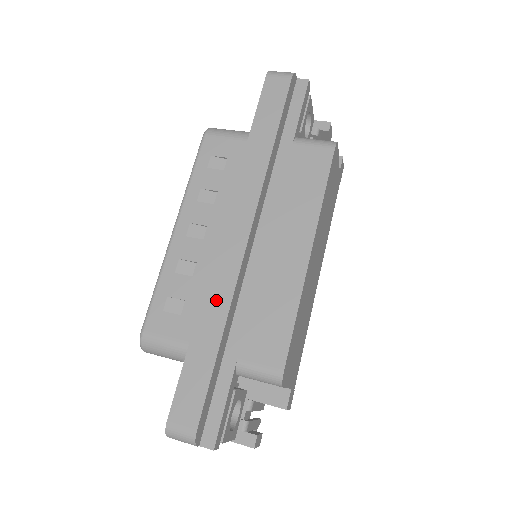
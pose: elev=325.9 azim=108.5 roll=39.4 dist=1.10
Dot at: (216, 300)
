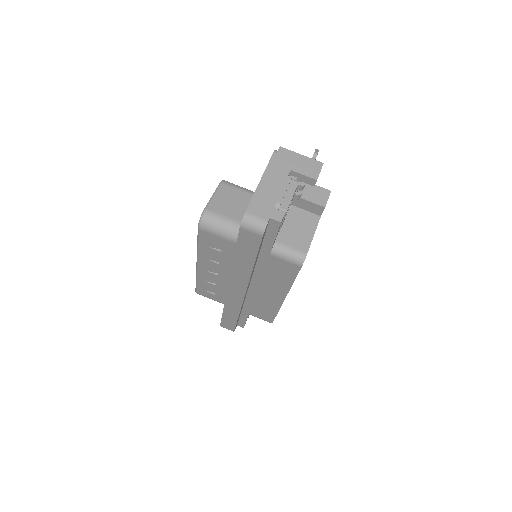
Dot at: (232, 307)
